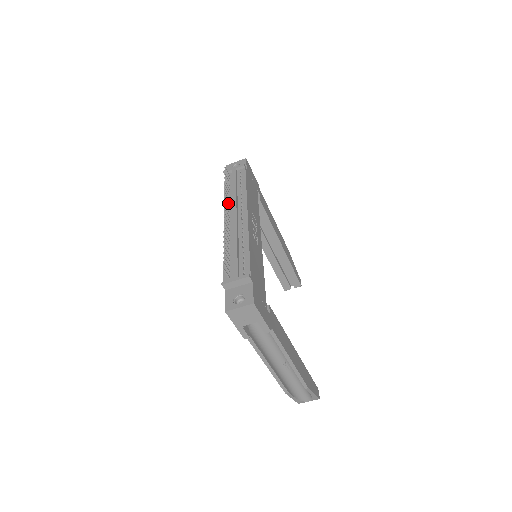
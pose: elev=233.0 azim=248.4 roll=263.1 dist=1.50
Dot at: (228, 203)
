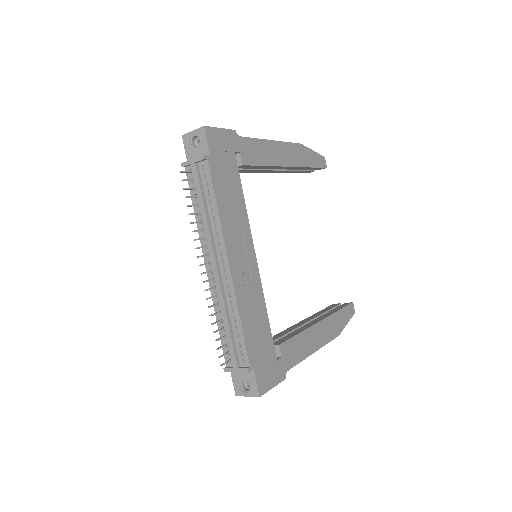
Dot at: (202, 239)
